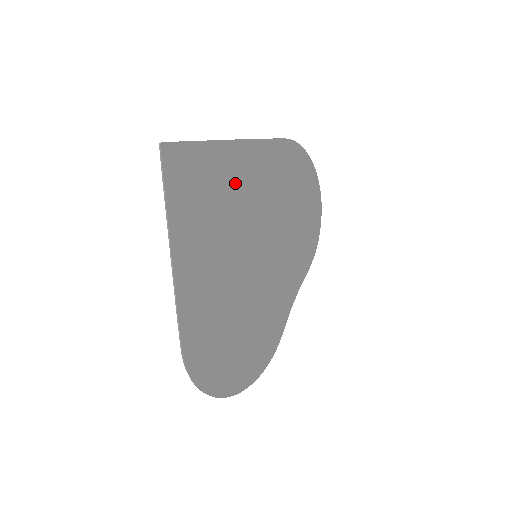
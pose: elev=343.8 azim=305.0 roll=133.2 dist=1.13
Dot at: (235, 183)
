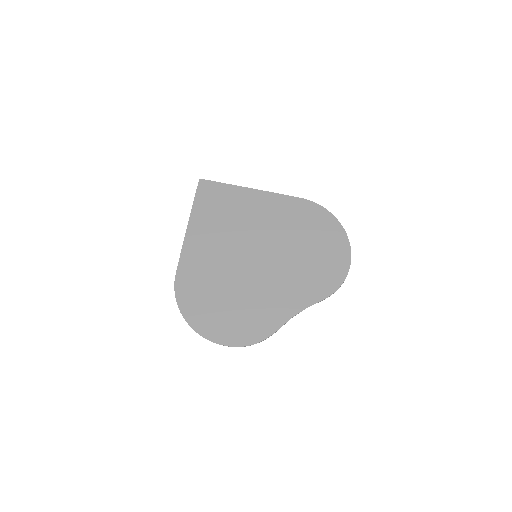
Dot at: (246, 208)
